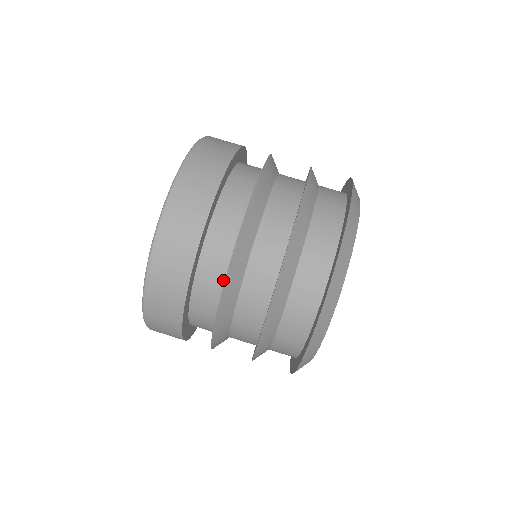
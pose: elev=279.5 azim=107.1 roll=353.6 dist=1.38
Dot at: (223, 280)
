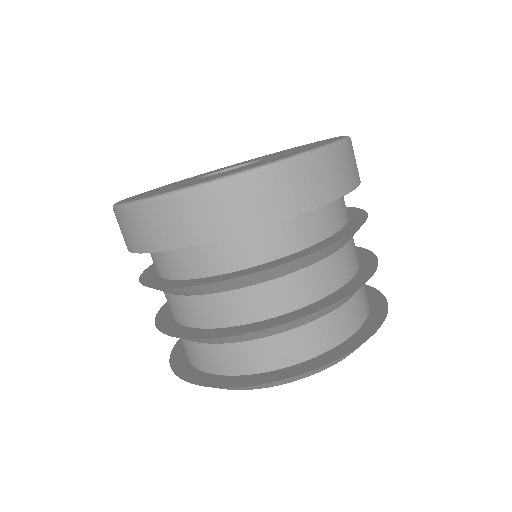
Dot at: occluded
